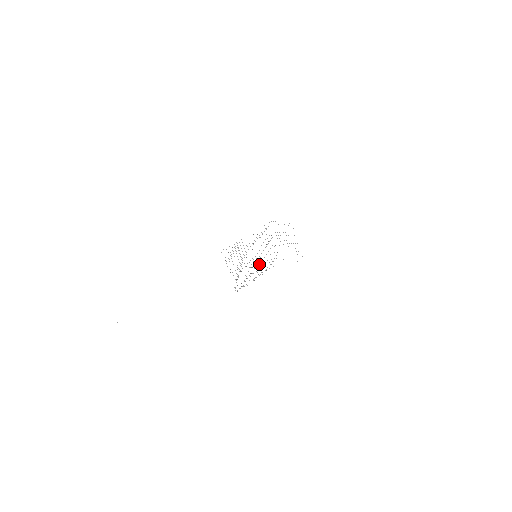
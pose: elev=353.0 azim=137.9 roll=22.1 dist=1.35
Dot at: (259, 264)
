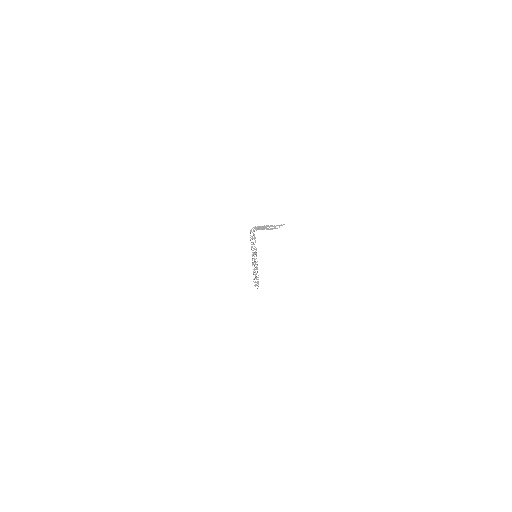
Dot at: (252, 254)
